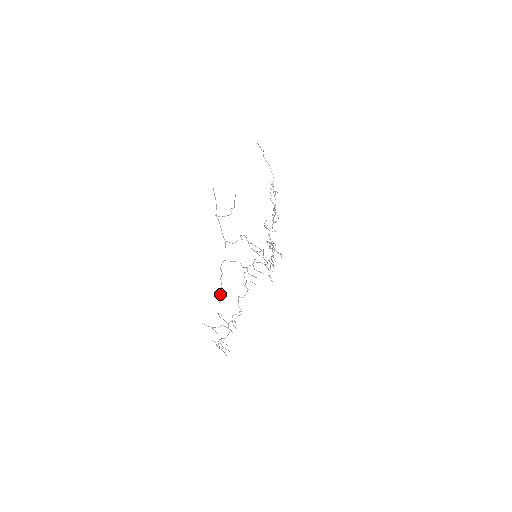
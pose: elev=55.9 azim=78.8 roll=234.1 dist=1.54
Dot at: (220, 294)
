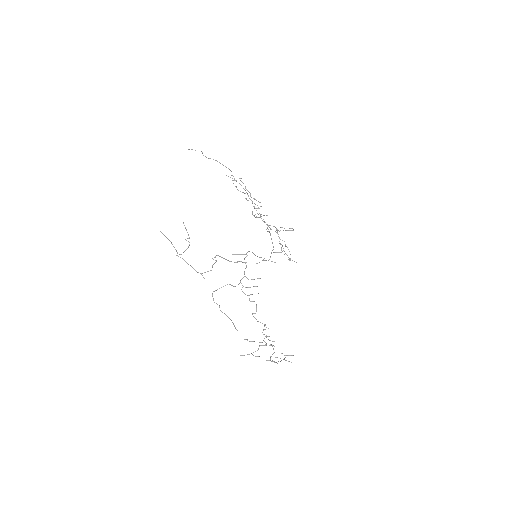
Dot at: occluded
